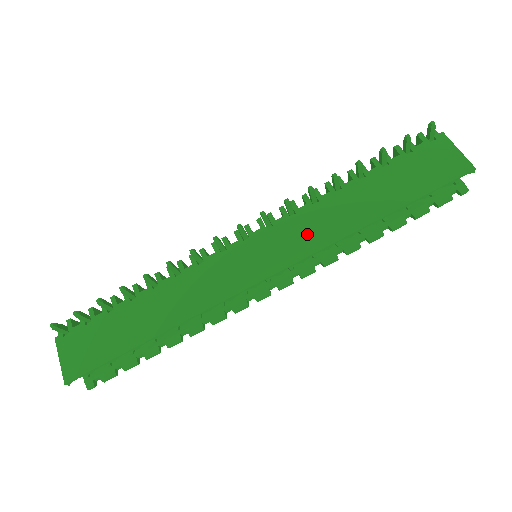
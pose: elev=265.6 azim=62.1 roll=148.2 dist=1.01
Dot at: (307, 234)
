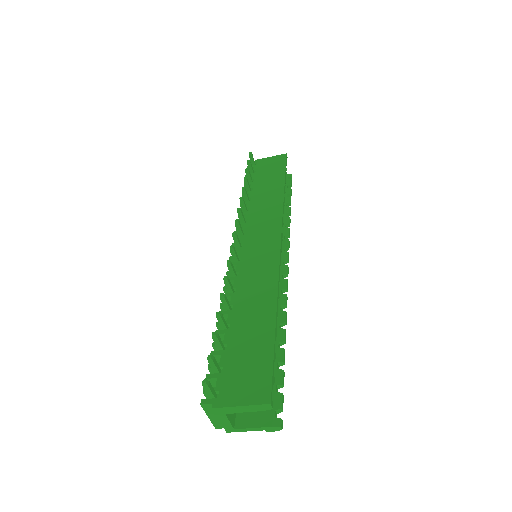
Dot at: (267, 216)
